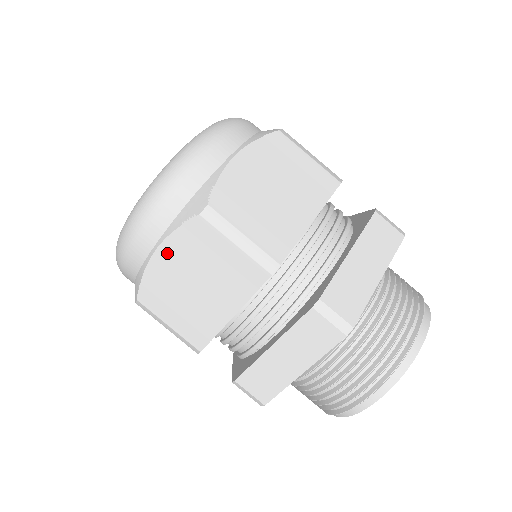
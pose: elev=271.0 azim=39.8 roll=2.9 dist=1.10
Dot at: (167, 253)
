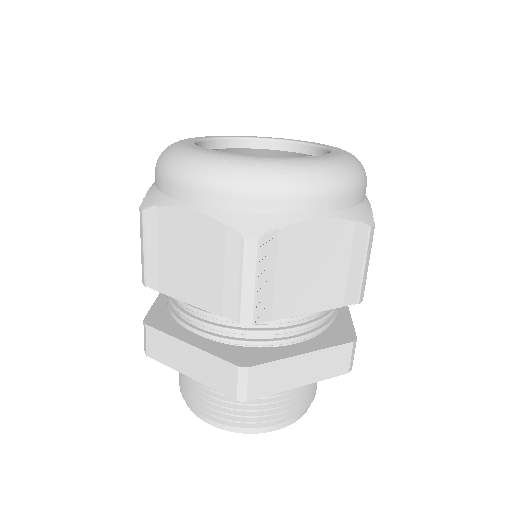
Dot at: (195, 221)
